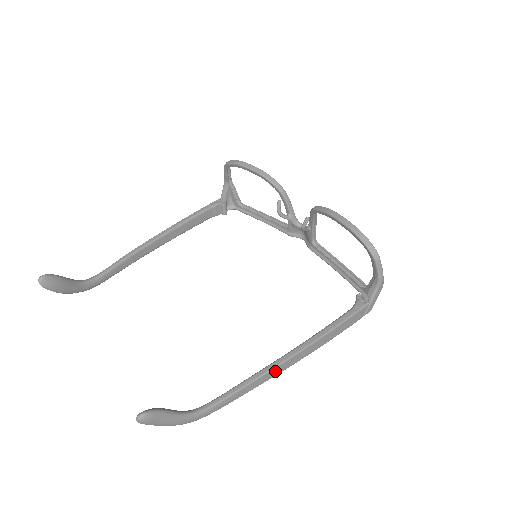
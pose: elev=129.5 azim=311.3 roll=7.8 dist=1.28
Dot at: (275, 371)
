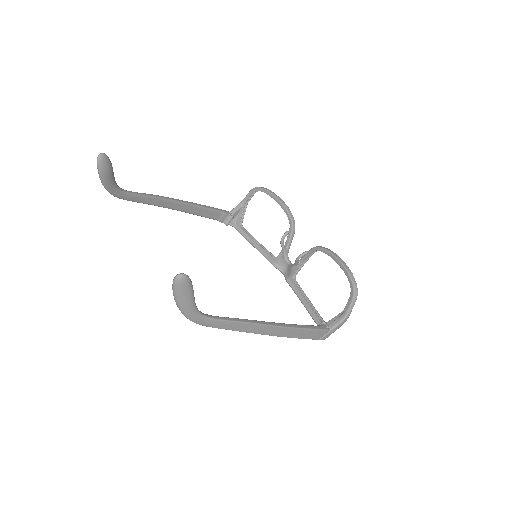
Dot at: (259, 328)
